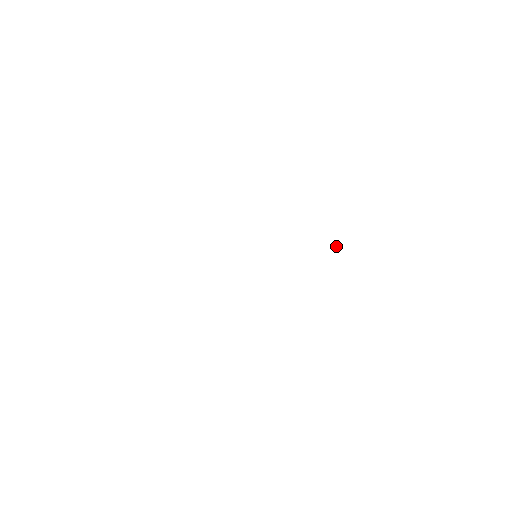
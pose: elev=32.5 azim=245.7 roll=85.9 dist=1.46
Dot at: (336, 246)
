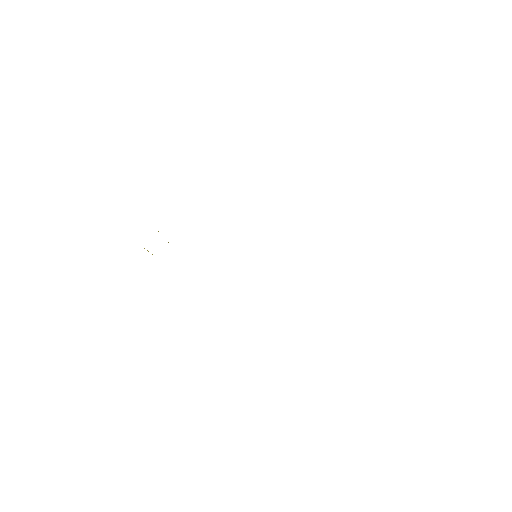
Dot at: occluded
